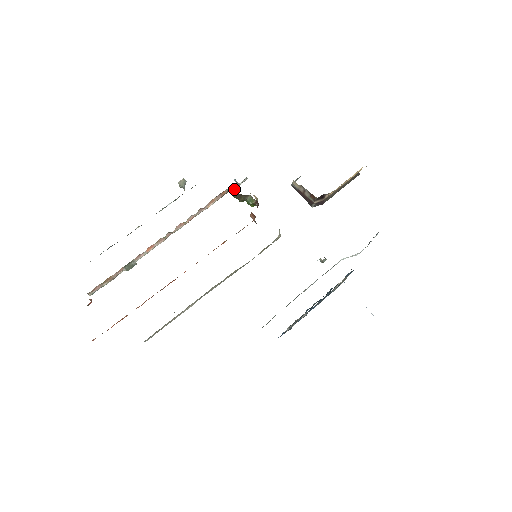
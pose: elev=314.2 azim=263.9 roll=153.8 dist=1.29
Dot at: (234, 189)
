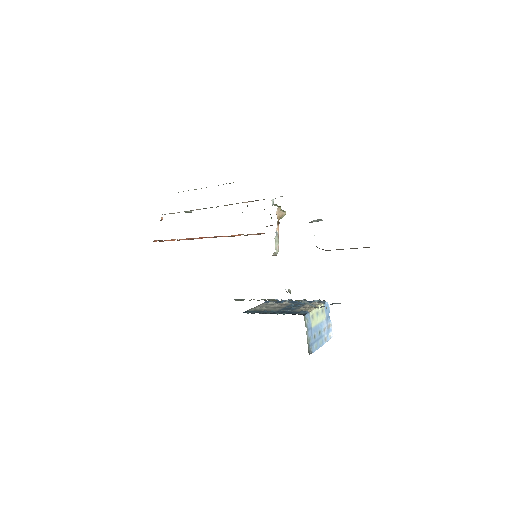
Dot at: occluded
